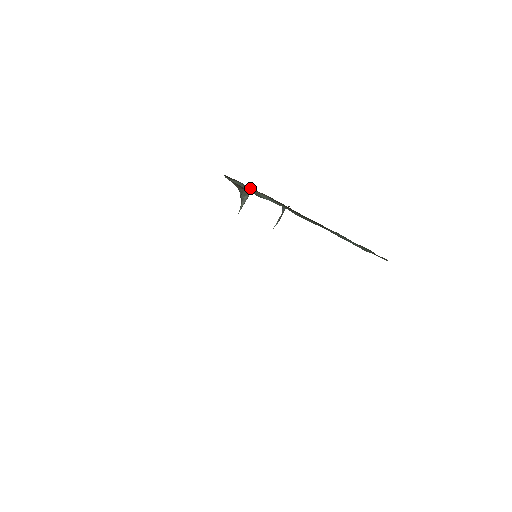
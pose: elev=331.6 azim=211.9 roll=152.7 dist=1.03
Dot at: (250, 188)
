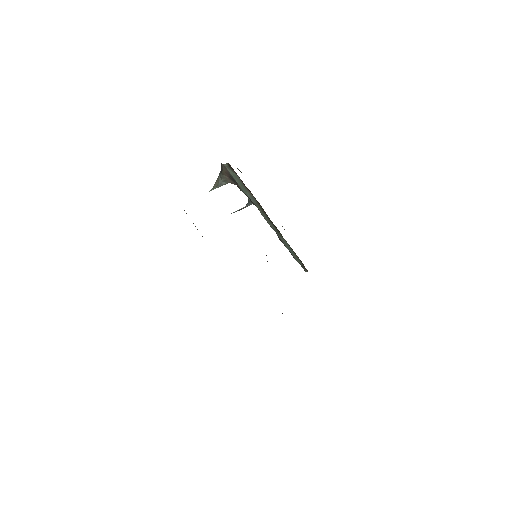
Dot at: (243, 184)
